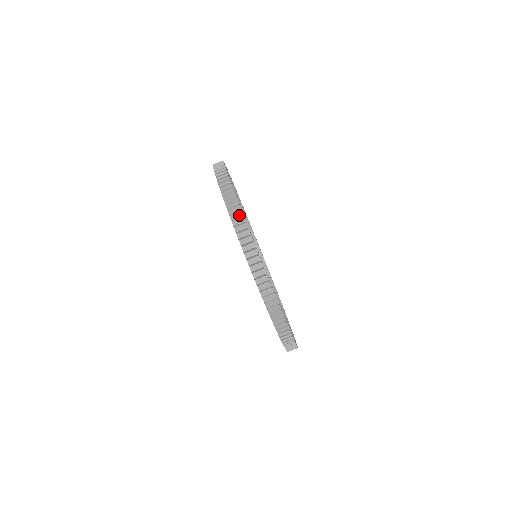
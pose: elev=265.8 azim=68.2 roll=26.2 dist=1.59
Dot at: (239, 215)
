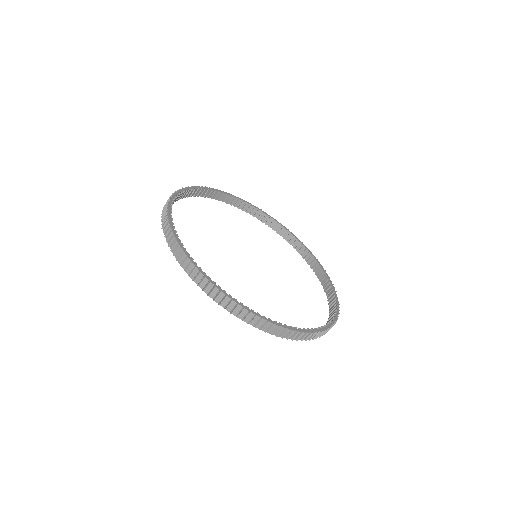
Dot at: (304, 335)
